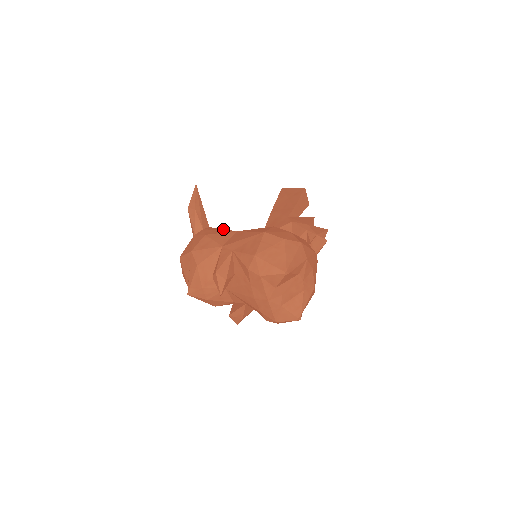
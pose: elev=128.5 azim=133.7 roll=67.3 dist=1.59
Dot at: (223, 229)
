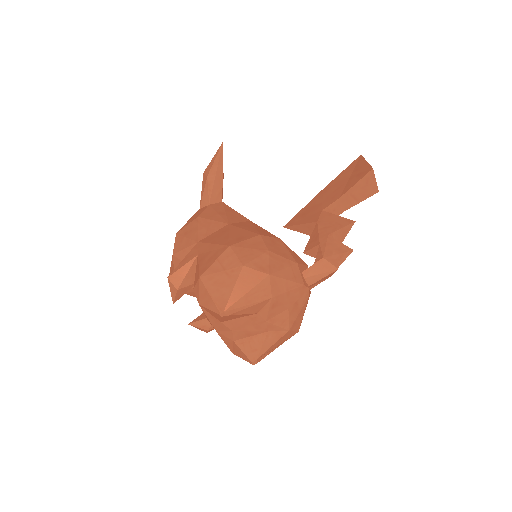
Dot at: (224, 213)
